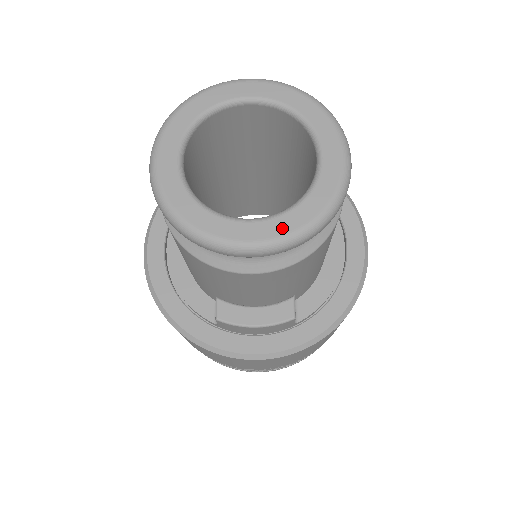
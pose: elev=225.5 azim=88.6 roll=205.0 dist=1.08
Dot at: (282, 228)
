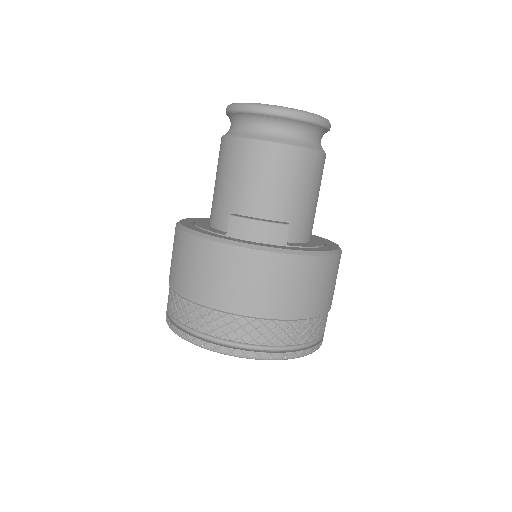
Dot at: (295, 109)
